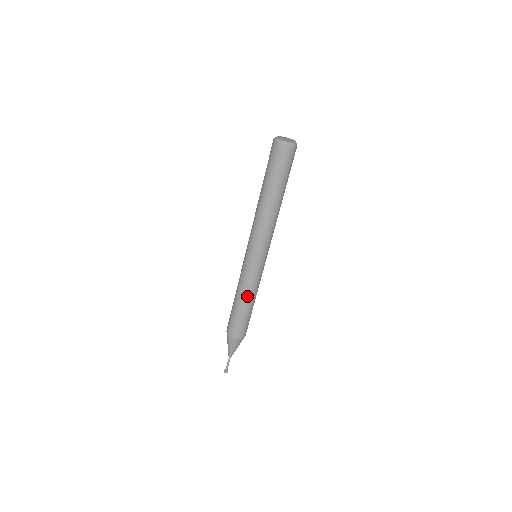
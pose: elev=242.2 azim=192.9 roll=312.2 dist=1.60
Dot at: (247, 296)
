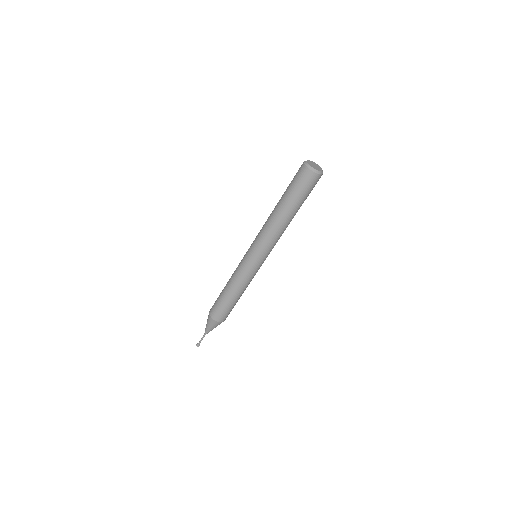
Dot at: (232, 283)
